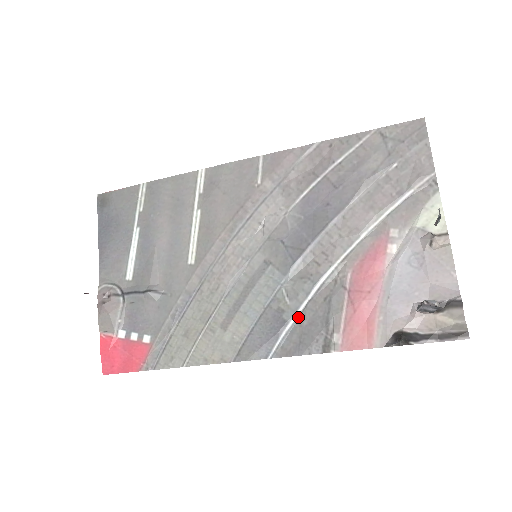
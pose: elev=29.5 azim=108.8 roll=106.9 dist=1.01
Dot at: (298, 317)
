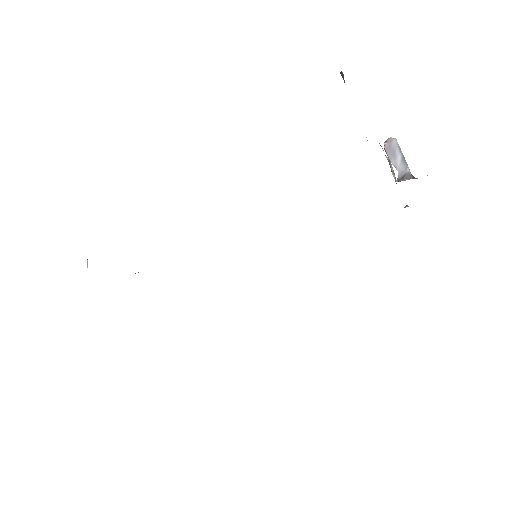
Dot at: occluded
